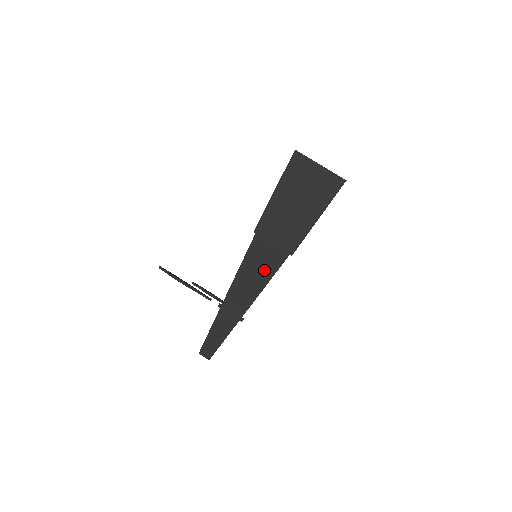
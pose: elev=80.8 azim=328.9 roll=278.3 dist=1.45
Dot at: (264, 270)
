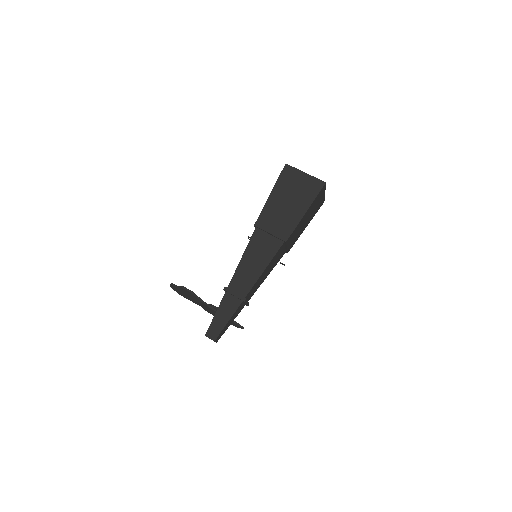
Dot at: (263, 256)
